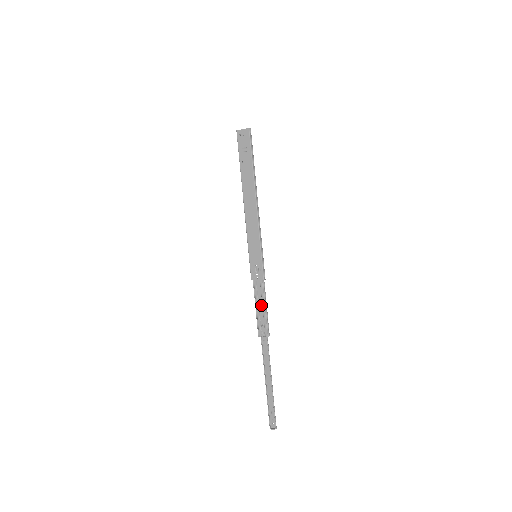
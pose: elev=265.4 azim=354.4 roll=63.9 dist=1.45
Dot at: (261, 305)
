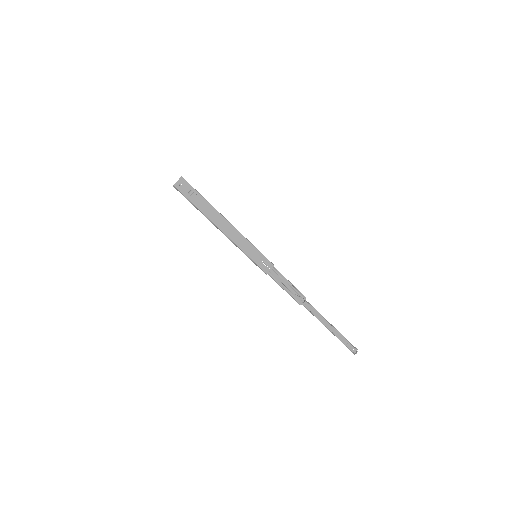
Dot at: (286, 284)
